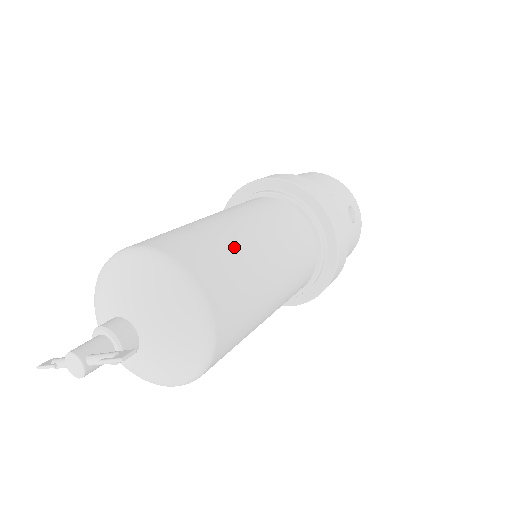
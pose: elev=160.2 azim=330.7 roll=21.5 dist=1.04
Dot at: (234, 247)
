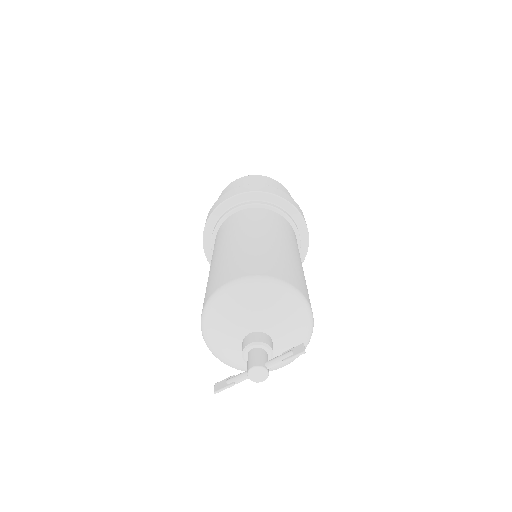
Dot at: (283, 255)
